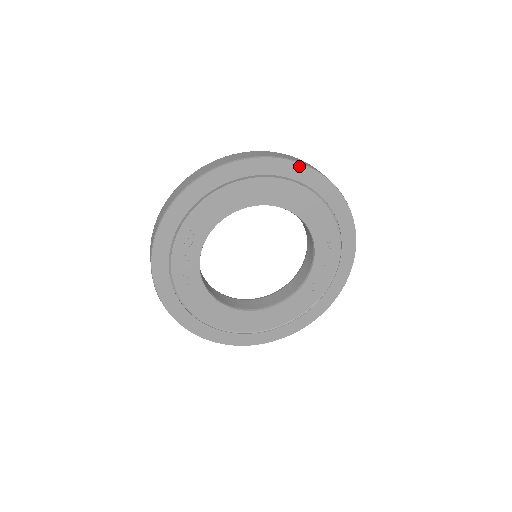
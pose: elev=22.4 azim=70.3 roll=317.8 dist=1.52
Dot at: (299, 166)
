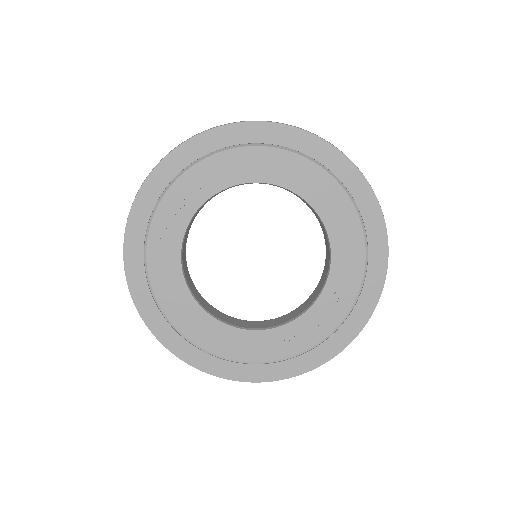
Dot at: (364, 183)
